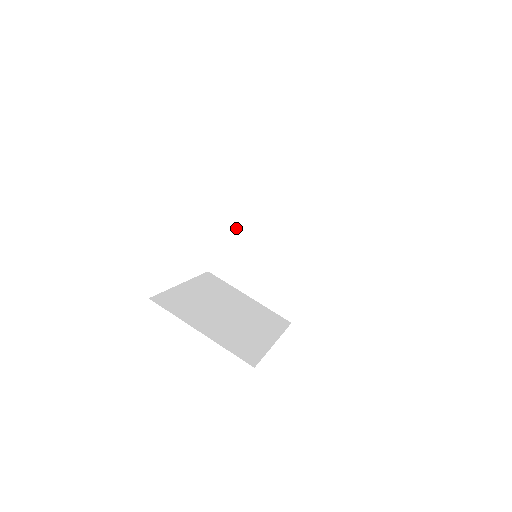
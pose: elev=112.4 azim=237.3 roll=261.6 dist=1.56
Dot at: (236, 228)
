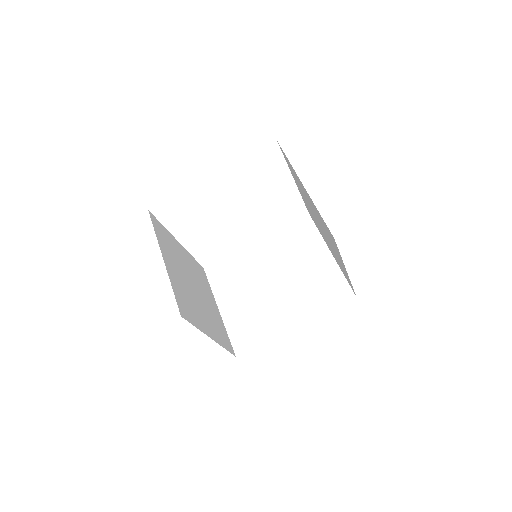
Dot at: (254, 248)
